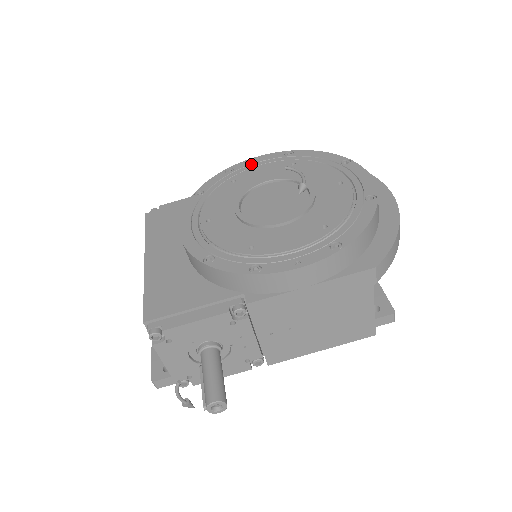
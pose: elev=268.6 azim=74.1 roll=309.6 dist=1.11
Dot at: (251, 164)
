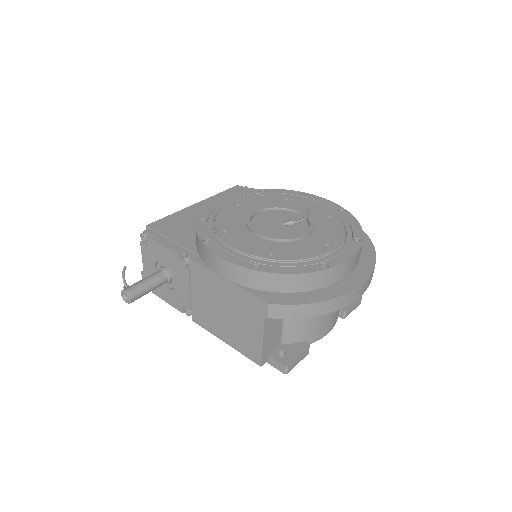
Dot at: (313, 199)
